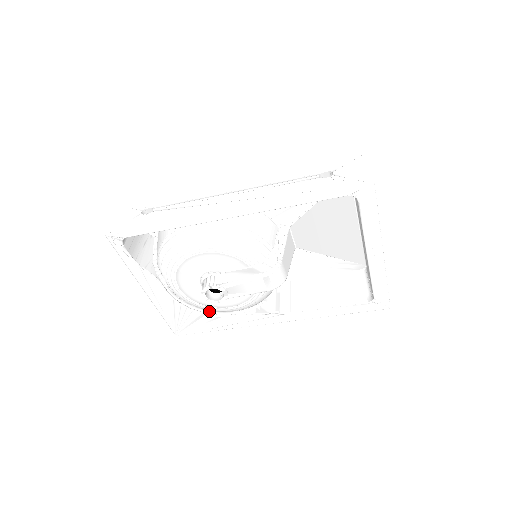
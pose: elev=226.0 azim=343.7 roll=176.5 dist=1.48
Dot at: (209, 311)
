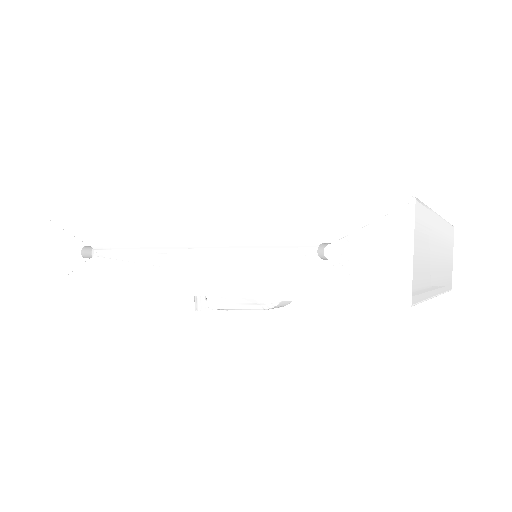
Dot at: occluded
